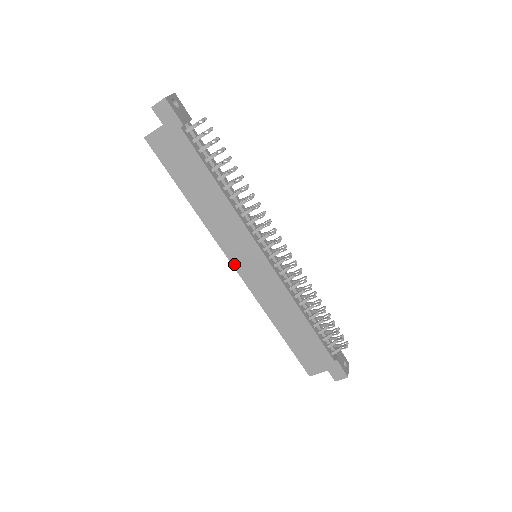
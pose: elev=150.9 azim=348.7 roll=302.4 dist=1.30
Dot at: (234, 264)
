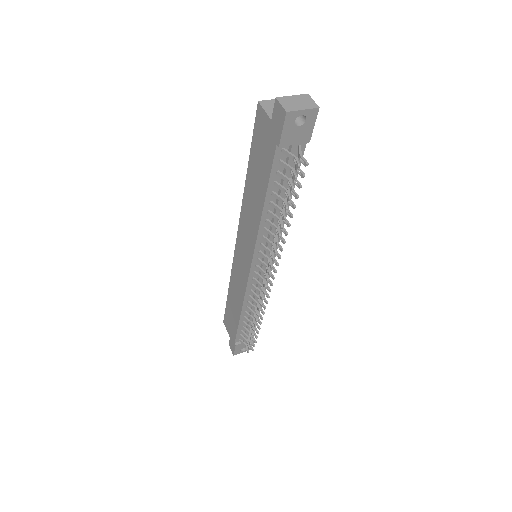
Dot at: (238, 239)
